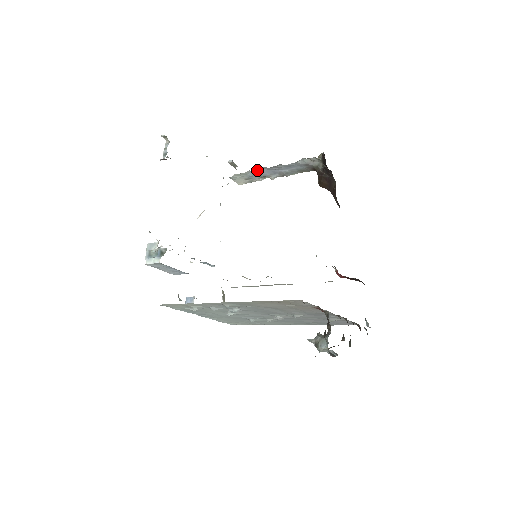
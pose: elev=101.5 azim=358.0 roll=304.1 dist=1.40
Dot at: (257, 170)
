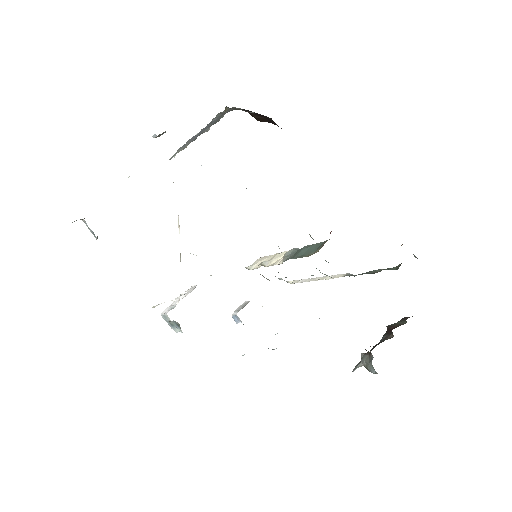
Dot at: (184, 147)
